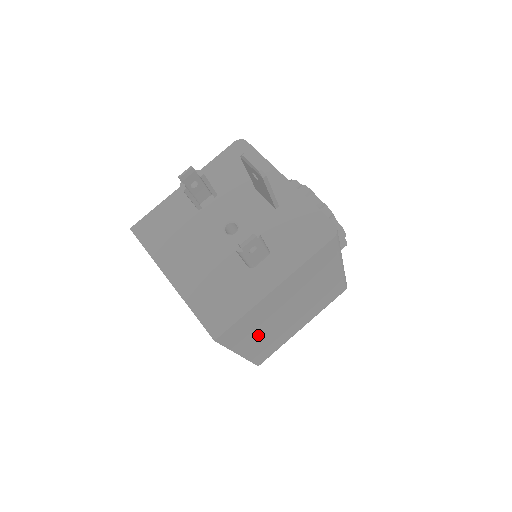
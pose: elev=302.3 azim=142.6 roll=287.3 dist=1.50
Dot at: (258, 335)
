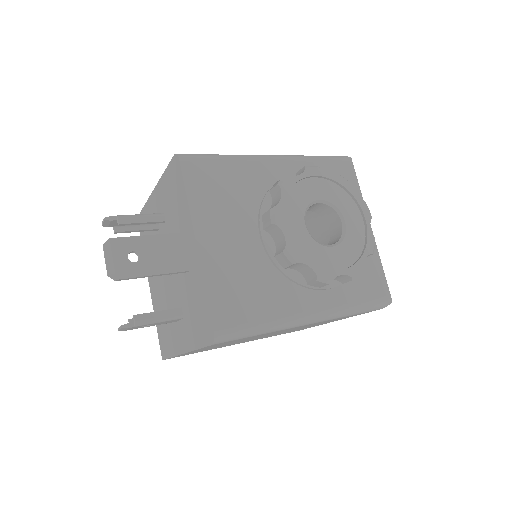
Dot at: occluded
